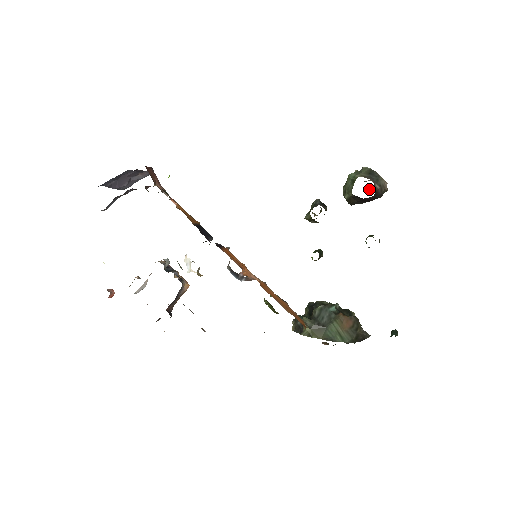
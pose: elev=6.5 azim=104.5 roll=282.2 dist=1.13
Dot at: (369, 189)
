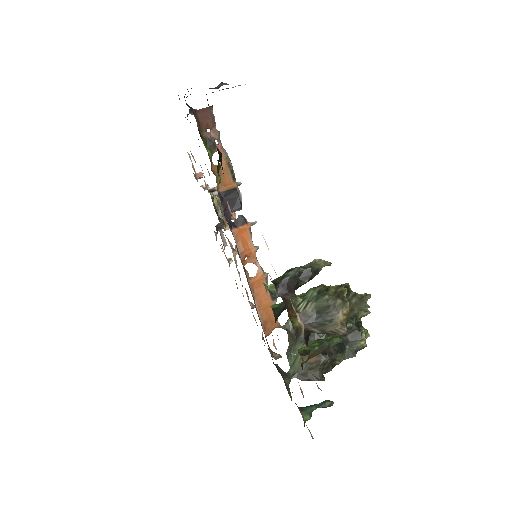
Dot at: occluded
